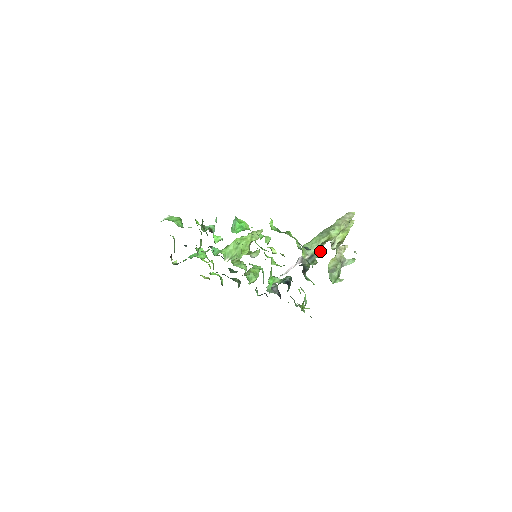
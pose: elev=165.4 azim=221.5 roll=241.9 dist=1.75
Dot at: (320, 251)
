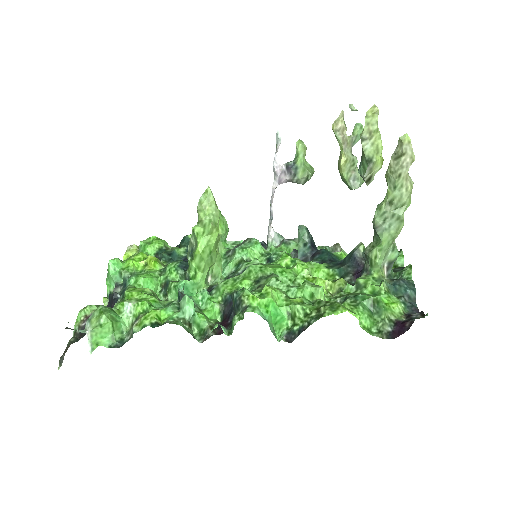
Dot at: (396, 248)
